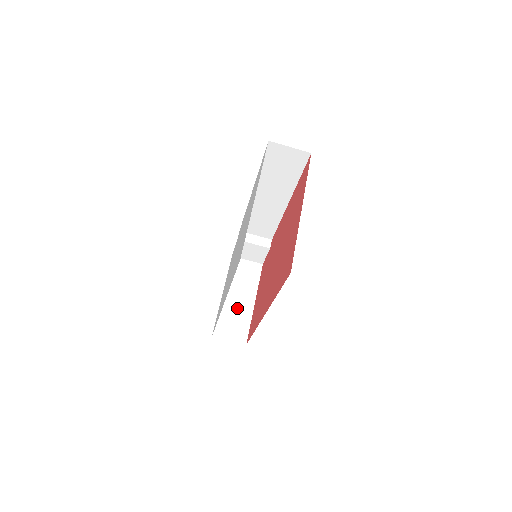
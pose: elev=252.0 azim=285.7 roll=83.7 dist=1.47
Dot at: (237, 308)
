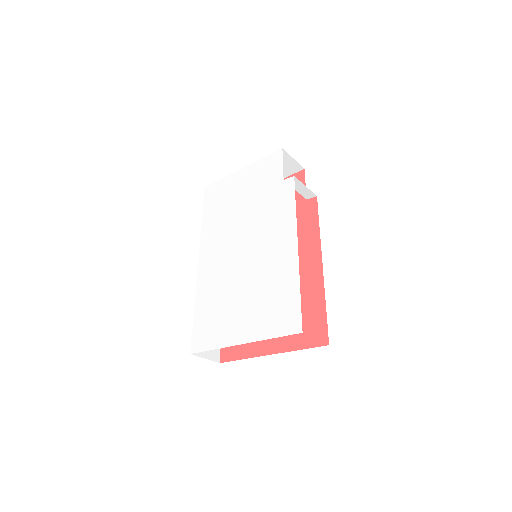
Dot at: occluded
